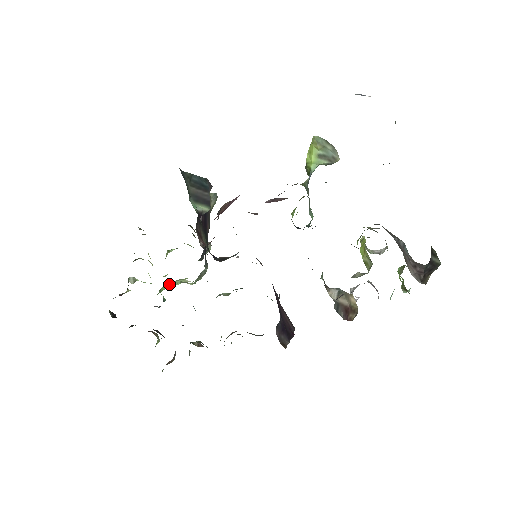
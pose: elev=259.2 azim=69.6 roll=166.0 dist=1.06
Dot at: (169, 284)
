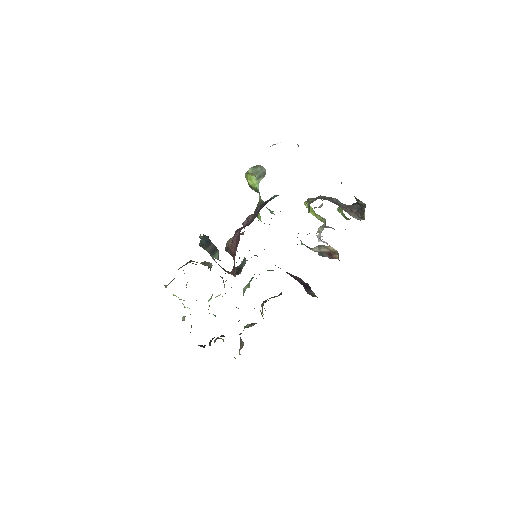
Dot at: (209, 305)
